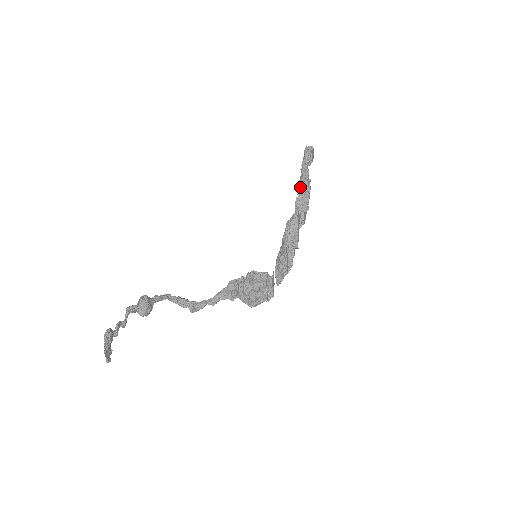
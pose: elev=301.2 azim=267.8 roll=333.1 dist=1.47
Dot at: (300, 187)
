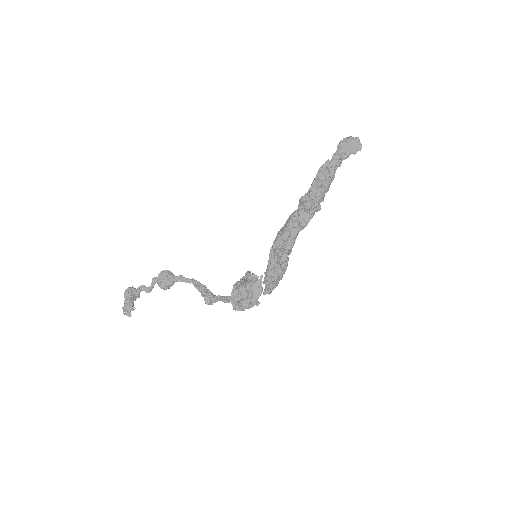
Dot at: occluded
